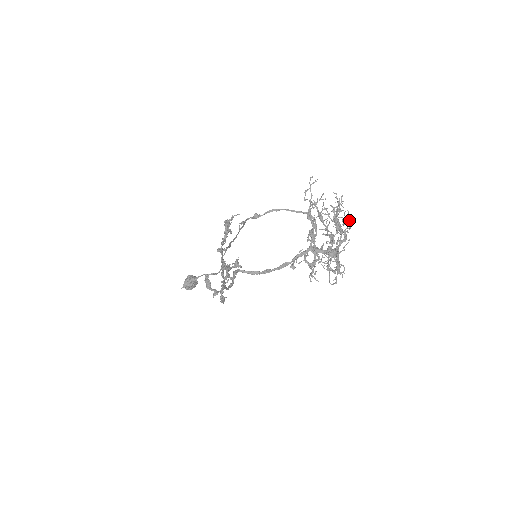
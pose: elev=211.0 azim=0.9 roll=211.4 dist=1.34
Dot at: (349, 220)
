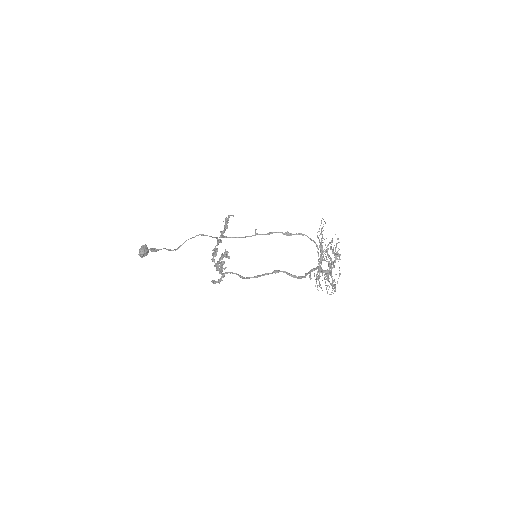
Dot at: (338, 255)
